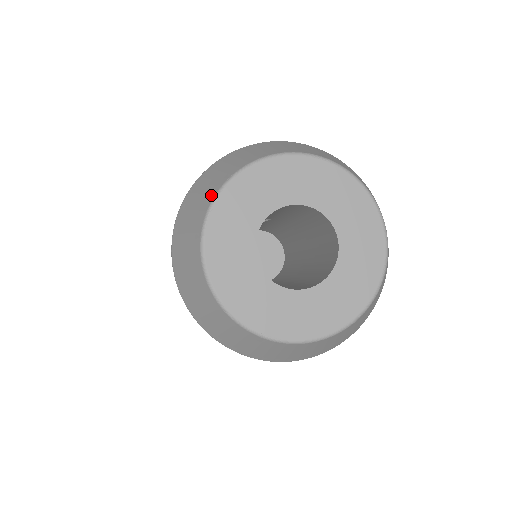
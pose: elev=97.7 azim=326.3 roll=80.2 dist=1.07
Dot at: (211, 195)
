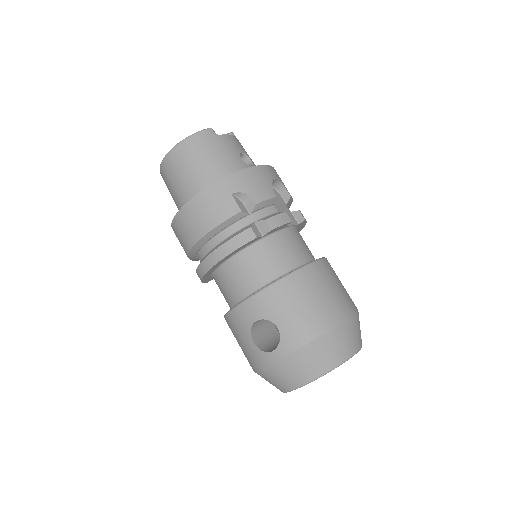
Dot at: (298, 384)
